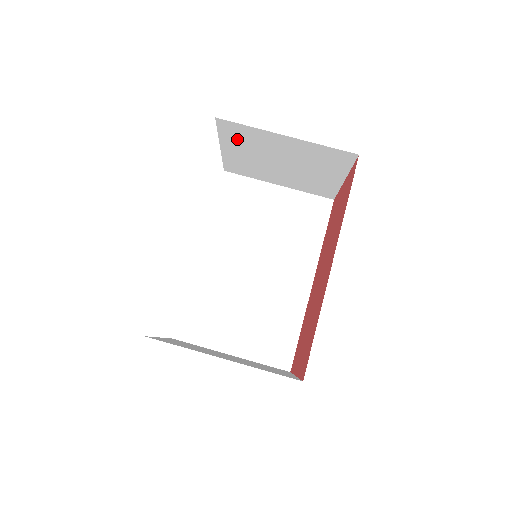
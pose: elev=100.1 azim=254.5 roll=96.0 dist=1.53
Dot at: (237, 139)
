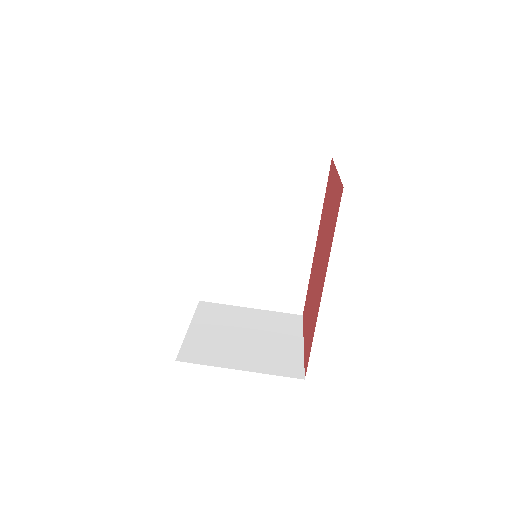
Dot at: occluded
